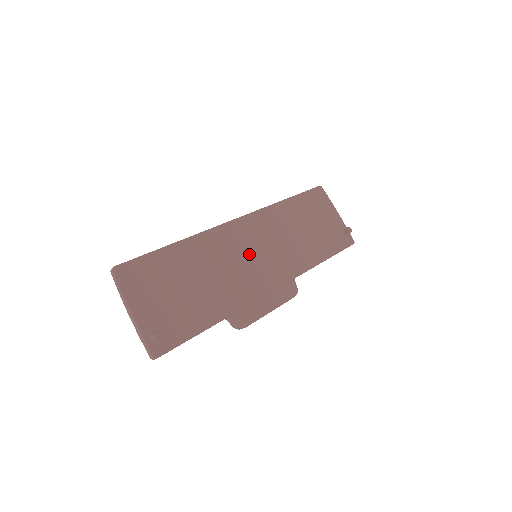
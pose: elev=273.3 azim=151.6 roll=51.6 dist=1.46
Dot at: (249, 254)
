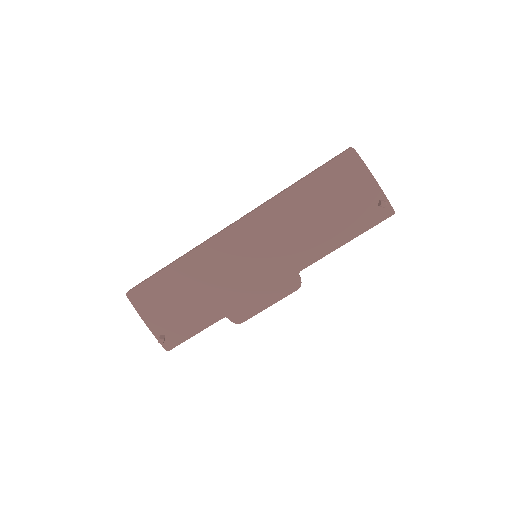
Dot at: (246, 258)
